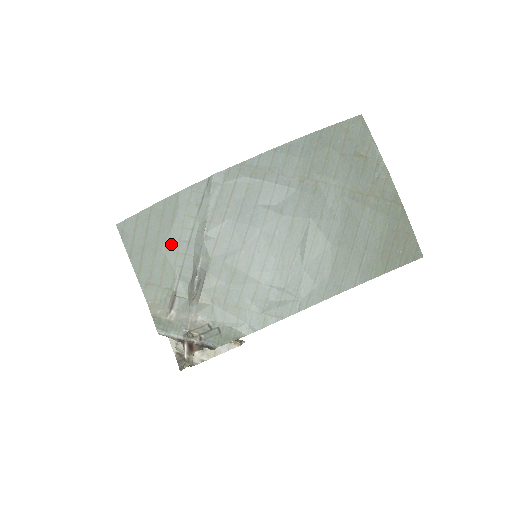
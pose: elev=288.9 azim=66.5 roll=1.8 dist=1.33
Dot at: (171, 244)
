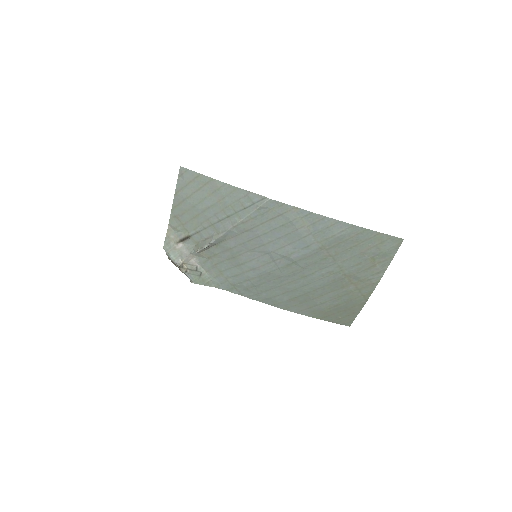
Dot at: (208, 212)
